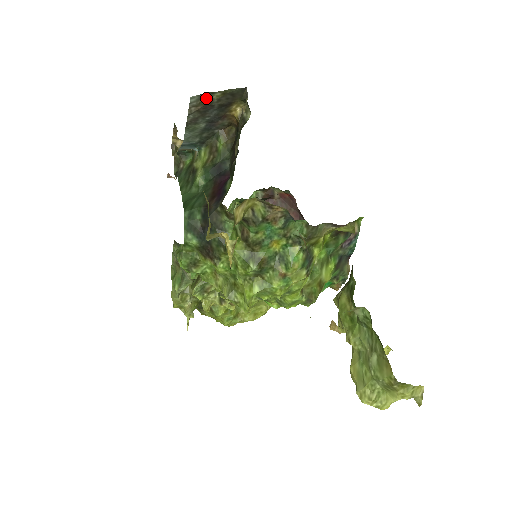
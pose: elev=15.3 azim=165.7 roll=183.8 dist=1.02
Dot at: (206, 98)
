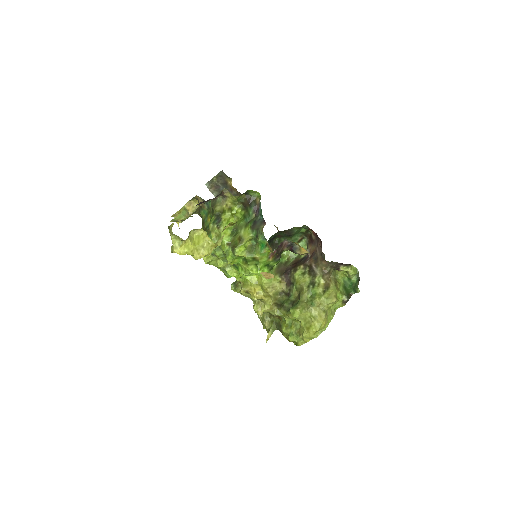
Dot at: (212, 183)
